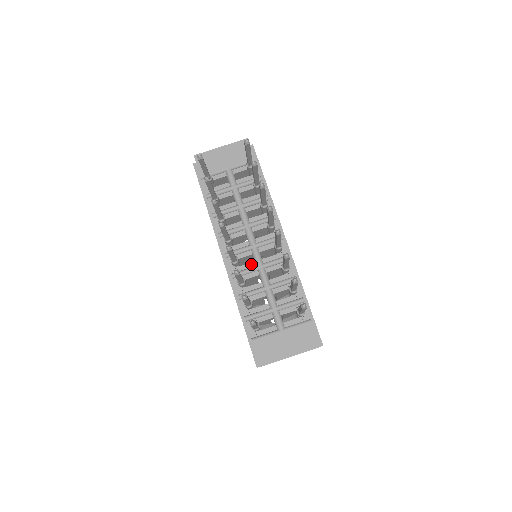
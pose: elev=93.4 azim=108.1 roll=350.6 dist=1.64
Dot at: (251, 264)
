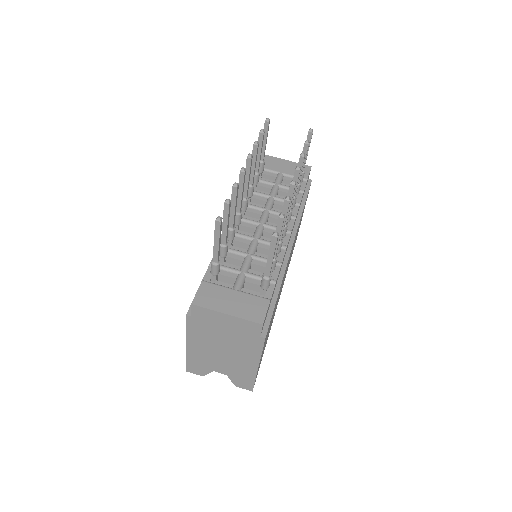
Dot at: (249, 234)
